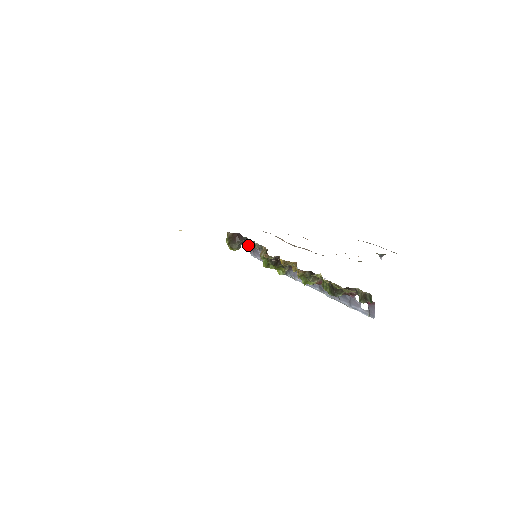
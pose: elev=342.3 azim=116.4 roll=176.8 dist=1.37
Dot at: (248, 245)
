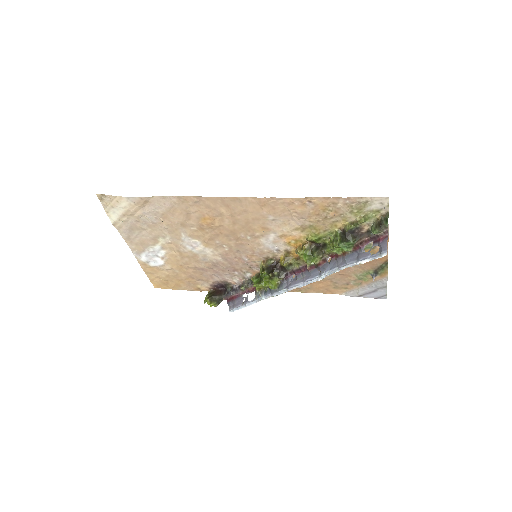
Dot at: (229, 299)
